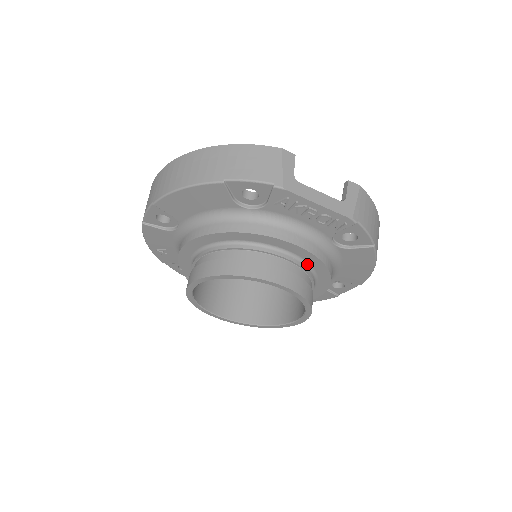
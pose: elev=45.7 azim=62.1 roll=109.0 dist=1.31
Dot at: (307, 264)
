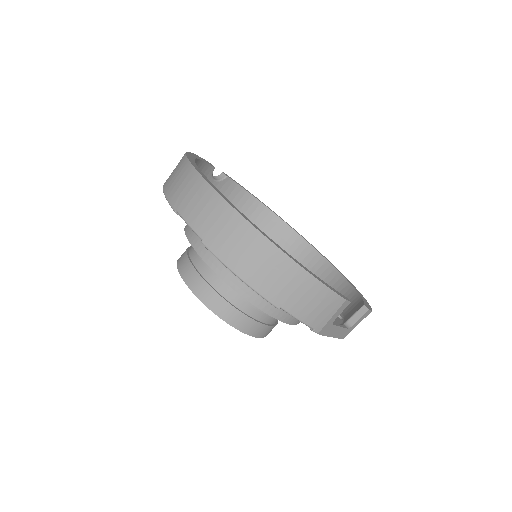
Dot at: occluded
